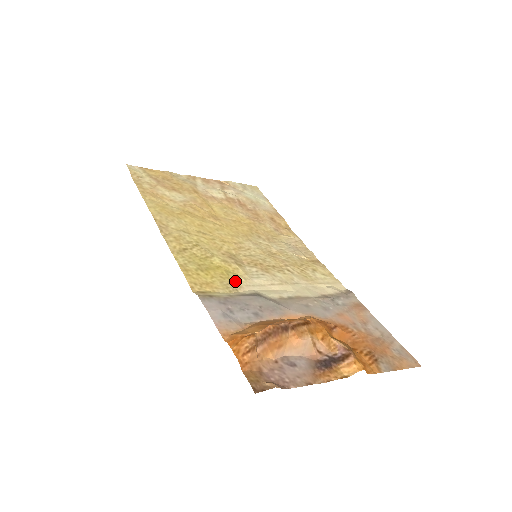
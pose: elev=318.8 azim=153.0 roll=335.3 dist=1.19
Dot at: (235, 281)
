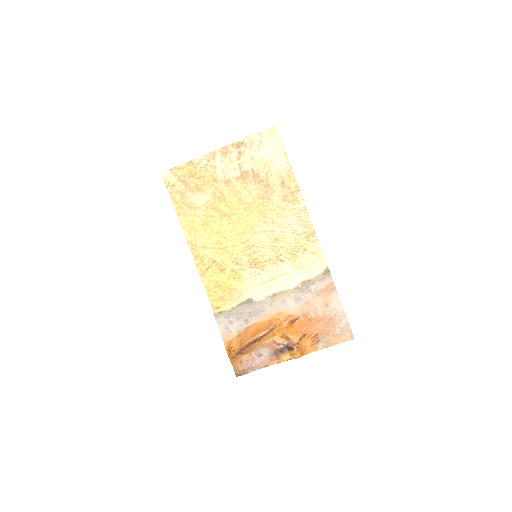
Dot at: (238, 290)
